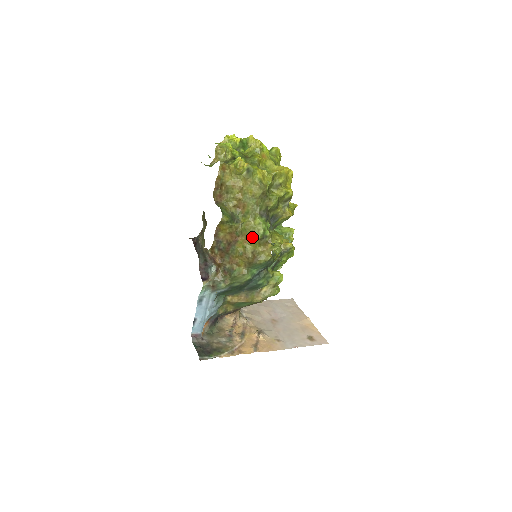
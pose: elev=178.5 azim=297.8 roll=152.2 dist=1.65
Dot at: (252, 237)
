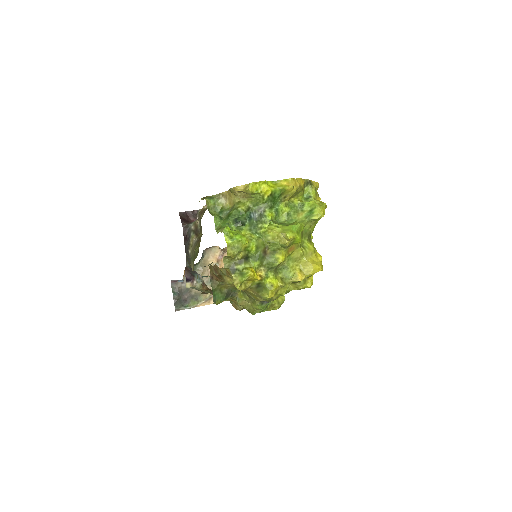
Dot at: occluded
